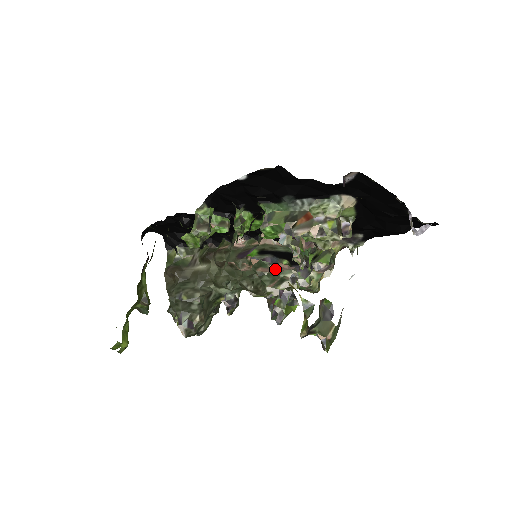
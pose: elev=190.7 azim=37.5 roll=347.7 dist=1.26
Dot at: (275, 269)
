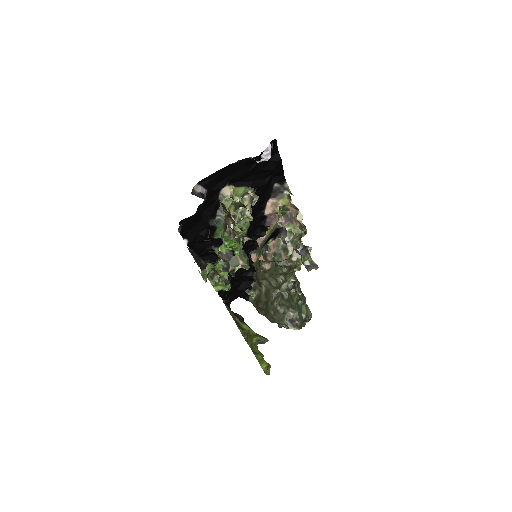
Dot at: (271, 250)
